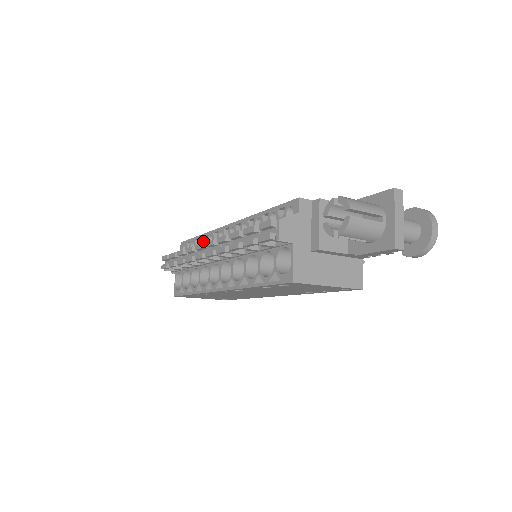
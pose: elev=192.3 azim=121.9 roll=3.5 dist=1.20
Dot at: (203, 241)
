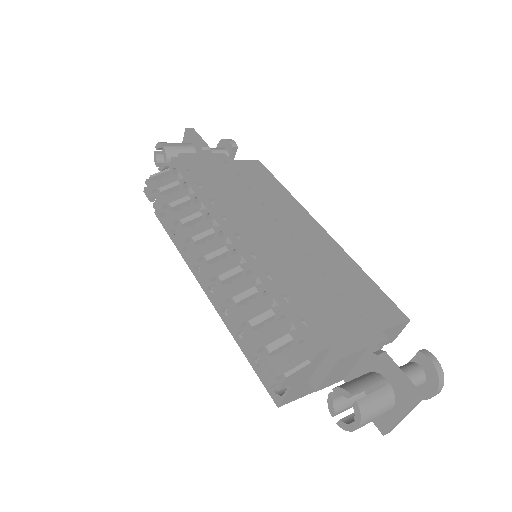
Dot at: (199, 206)
